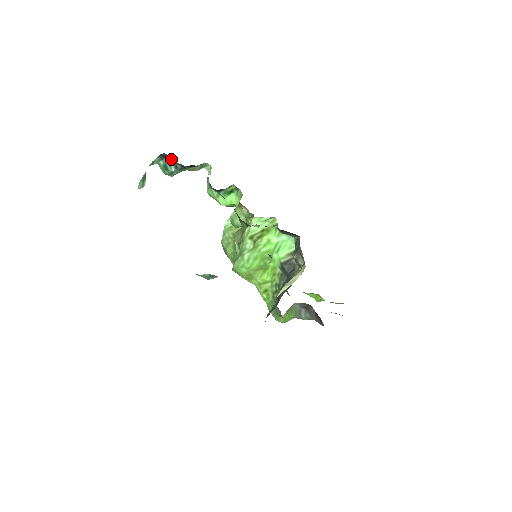
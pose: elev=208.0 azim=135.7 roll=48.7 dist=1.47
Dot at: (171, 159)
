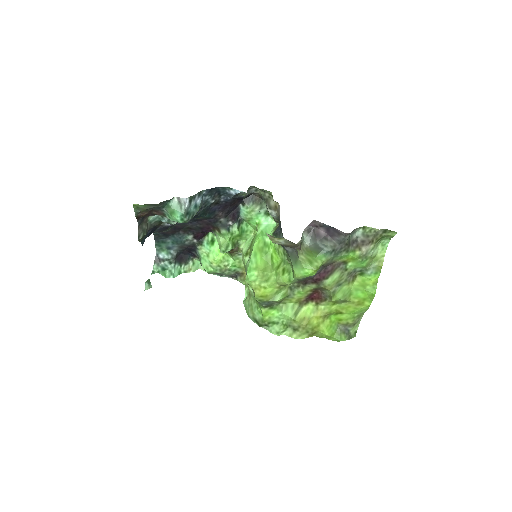
Dot at: (164, 259)
